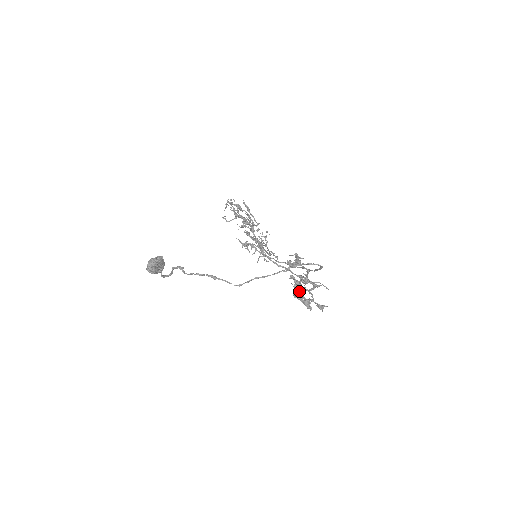
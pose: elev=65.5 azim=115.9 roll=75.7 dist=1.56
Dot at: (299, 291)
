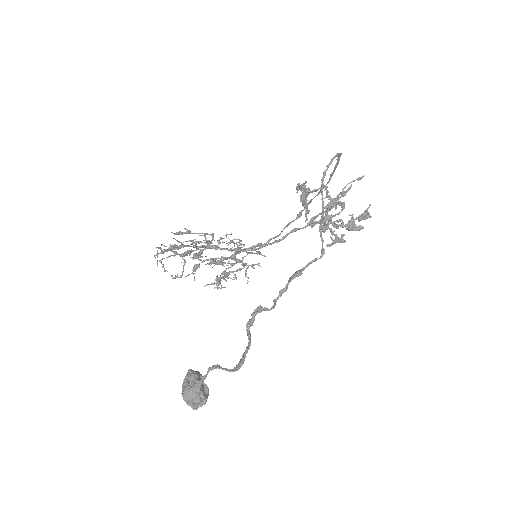
Dot at: (335, 224)
